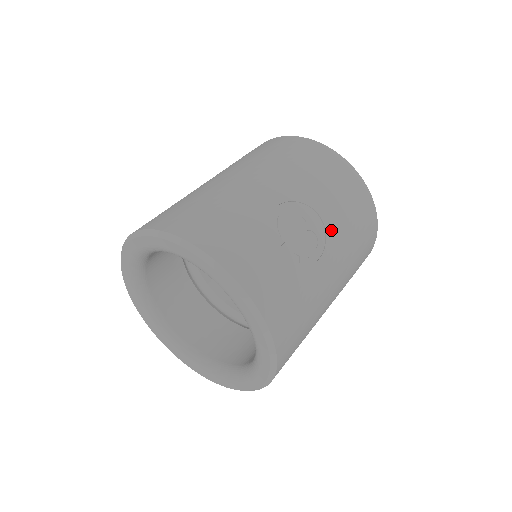
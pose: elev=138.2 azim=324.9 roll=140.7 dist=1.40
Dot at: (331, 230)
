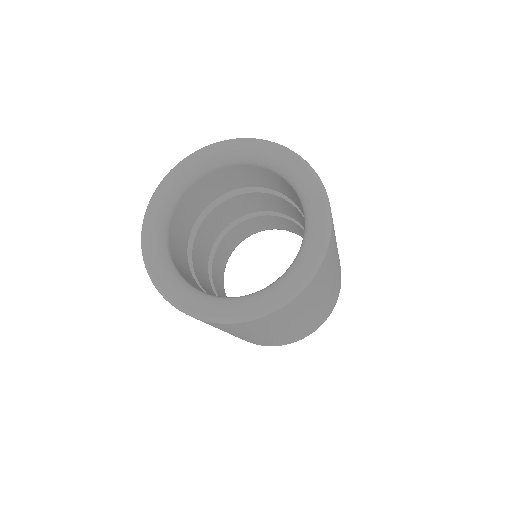
Dot at: occluded
